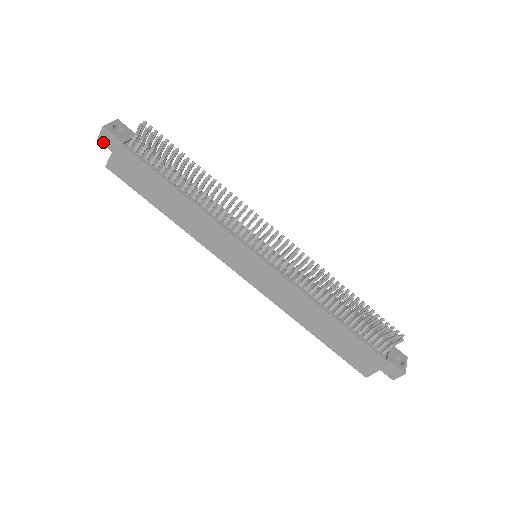
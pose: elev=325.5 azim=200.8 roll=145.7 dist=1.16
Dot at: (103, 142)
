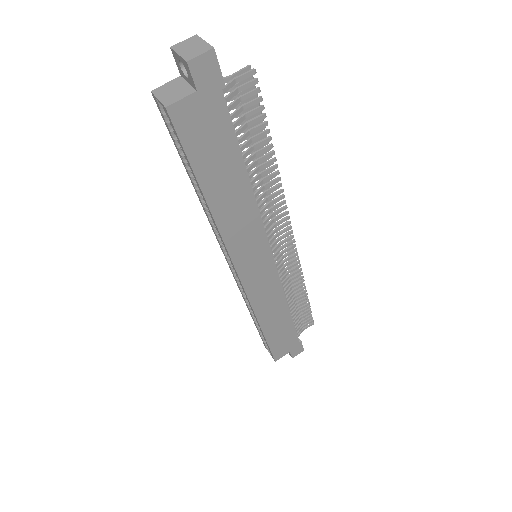
Dot at: (194, 70)
